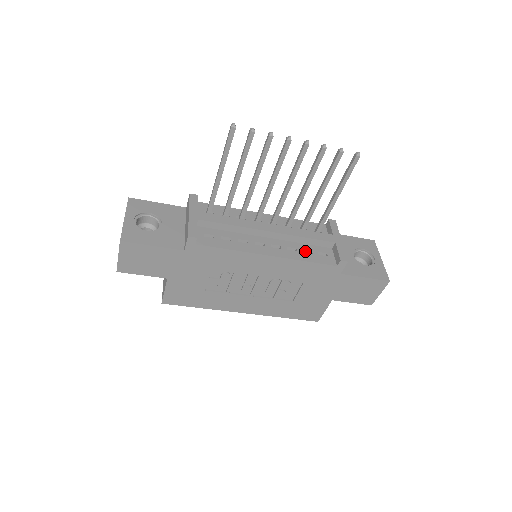
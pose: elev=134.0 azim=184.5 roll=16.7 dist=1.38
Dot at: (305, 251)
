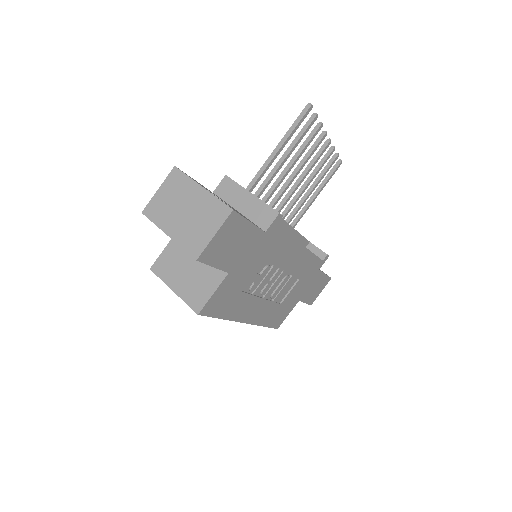
Dot at: occluded
